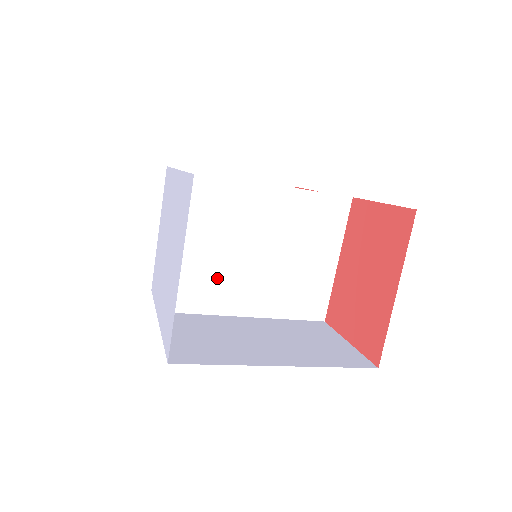
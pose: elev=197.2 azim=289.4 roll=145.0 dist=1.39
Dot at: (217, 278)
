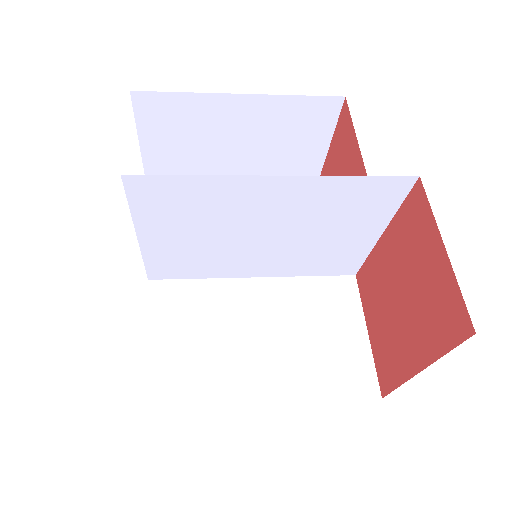
Dot at: (213, 256)
